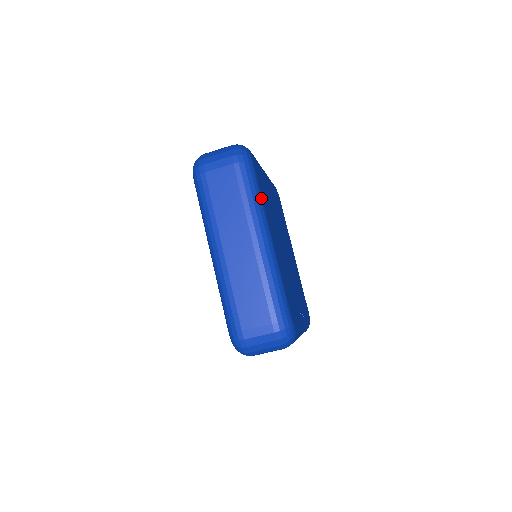
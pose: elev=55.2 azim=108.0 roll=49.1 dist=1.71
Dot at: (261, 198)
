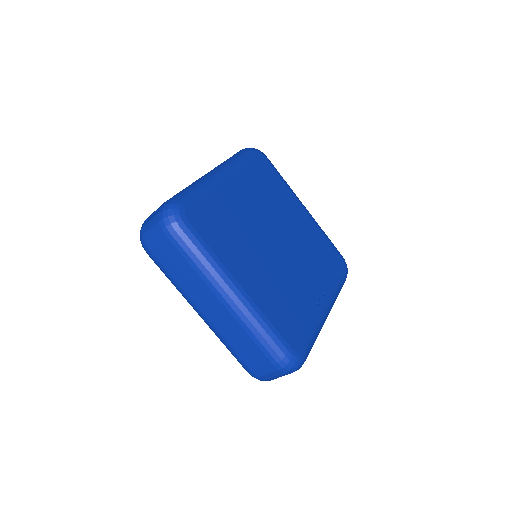
Dot at: (211, 254)
